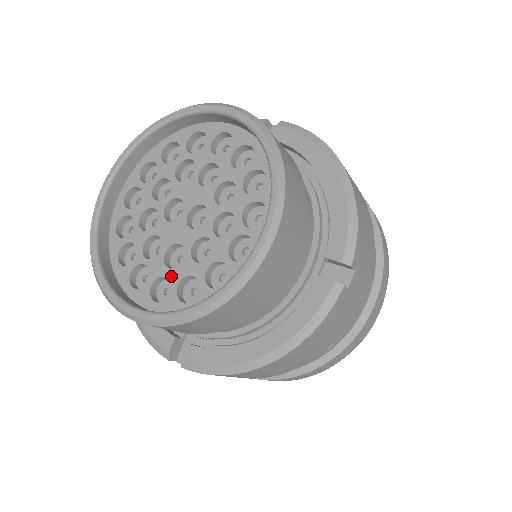
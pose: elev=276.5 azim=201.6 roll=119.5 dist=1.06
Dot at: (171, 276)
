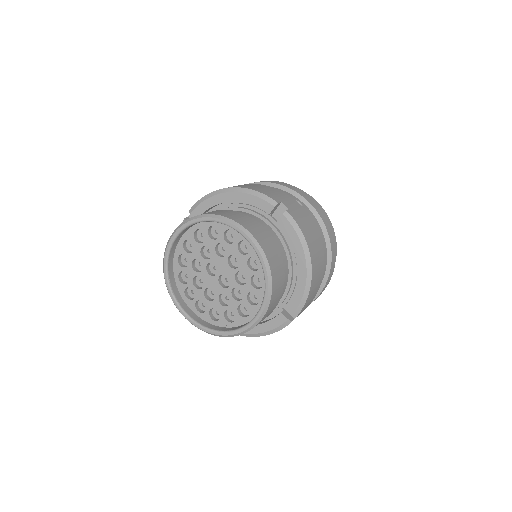
Dot at: (207, 303)
